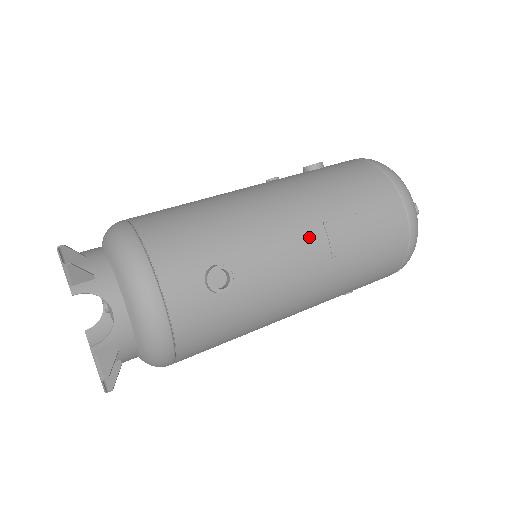
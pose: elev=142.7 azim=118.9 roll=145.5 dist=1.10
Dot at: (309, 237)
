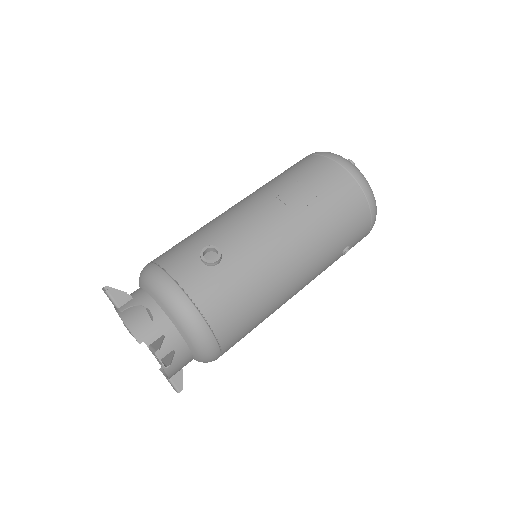
Dot at: (268, 208)
